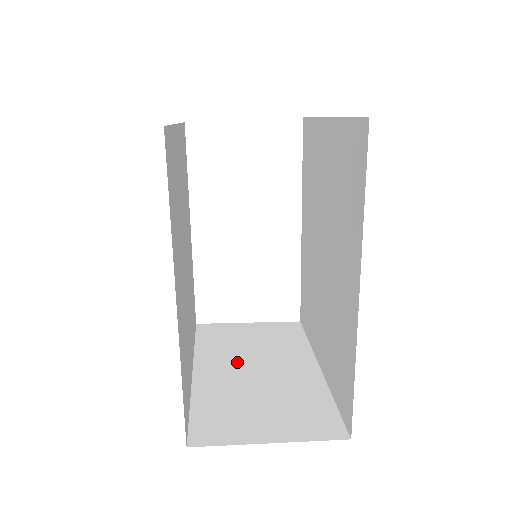
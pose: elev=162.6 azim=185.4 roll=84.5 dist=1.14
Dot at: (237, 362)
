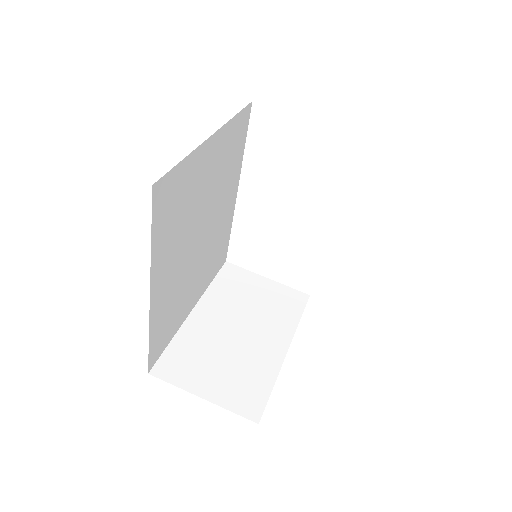
Dot at: (230, 315)
